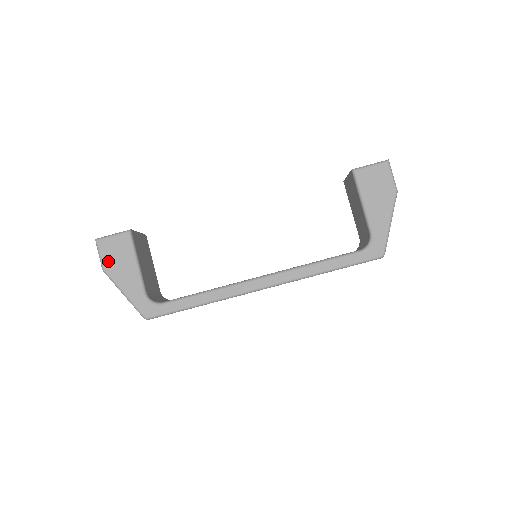
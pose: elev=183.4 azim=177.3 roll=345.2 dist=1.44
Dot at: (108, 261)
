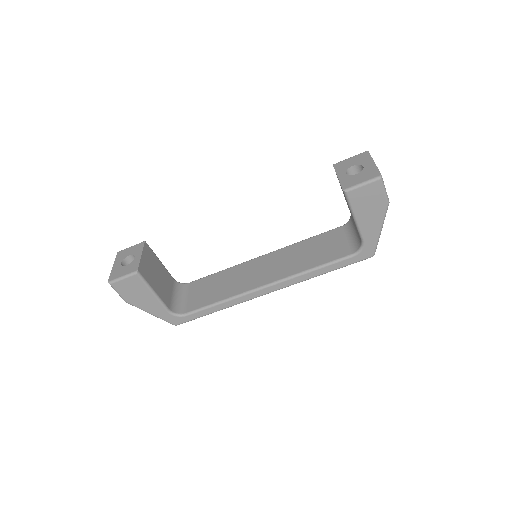
Dot at: (127, 296)
